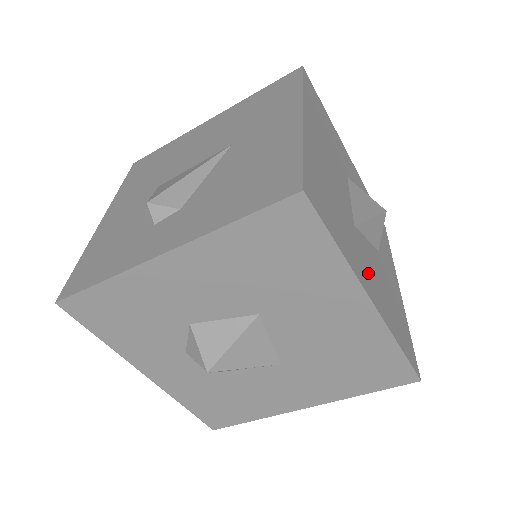
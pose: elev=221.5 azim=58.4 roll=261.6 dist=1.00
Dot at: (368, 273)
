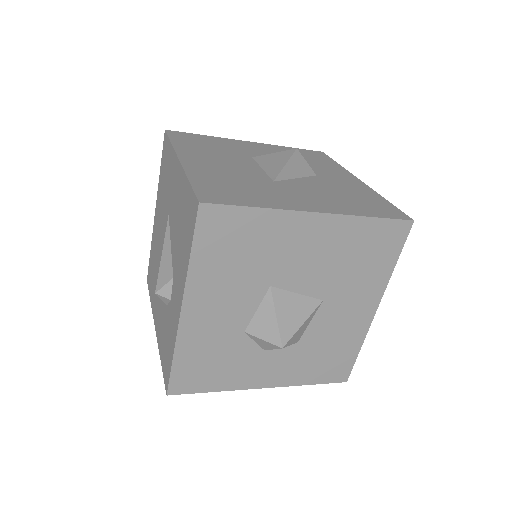
Dot at: (304, 199)
